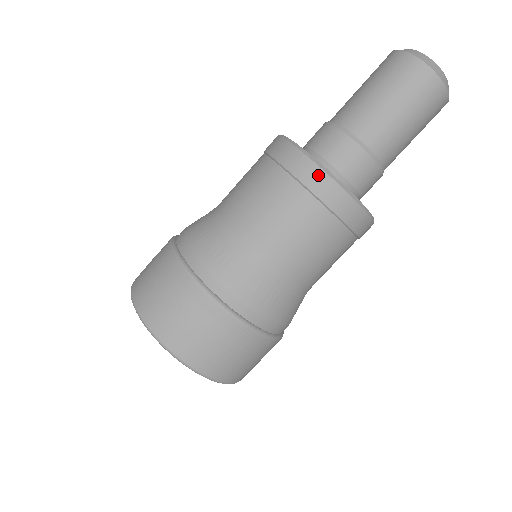
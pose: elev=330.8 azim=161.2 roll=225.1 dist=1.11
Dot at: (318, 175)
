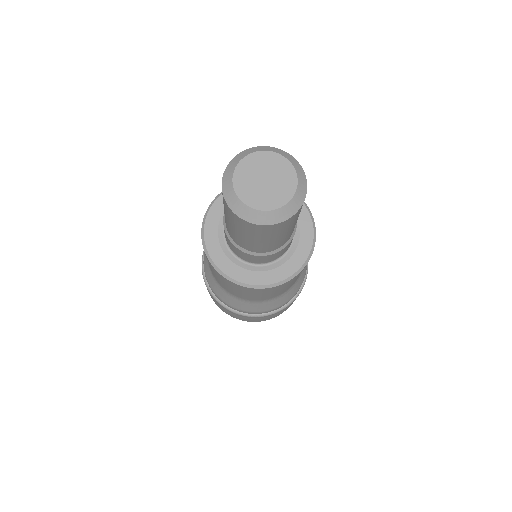
Dot at: (291, 280)
